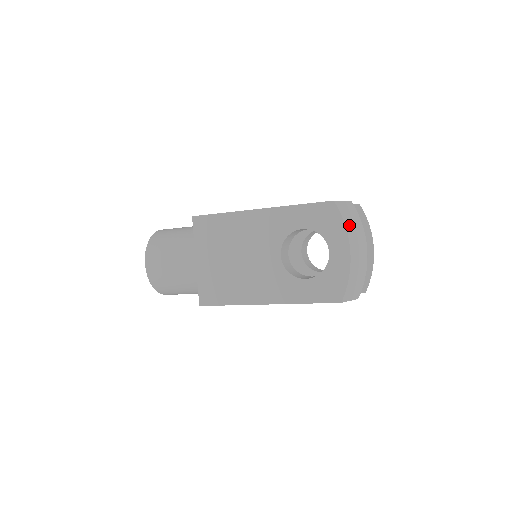
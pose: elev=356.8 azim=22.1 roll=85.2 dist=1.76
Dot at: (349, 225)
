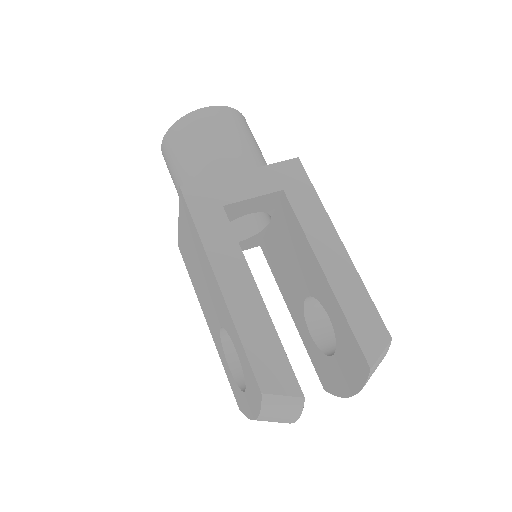
Dot at: (269, 413)
